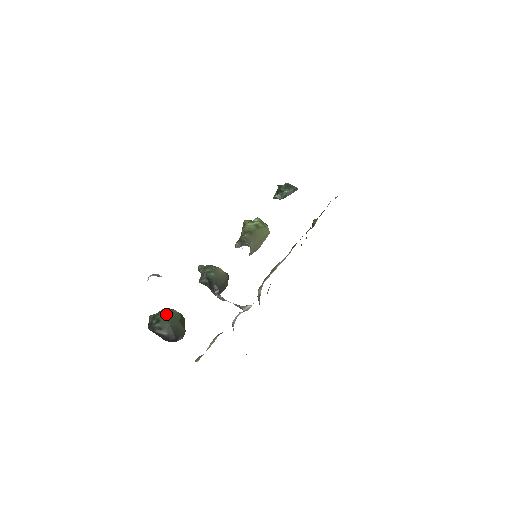
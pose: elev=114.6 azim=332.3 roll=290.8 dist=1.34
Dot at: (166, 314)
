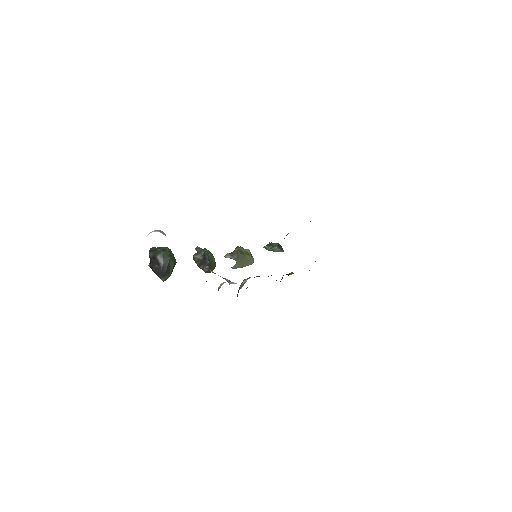
Dot at: (170, 251)
